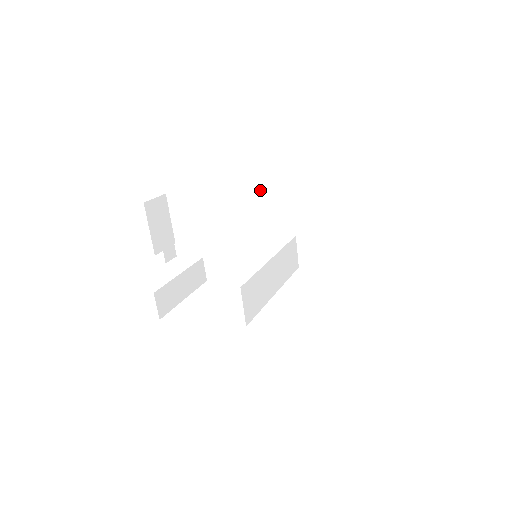
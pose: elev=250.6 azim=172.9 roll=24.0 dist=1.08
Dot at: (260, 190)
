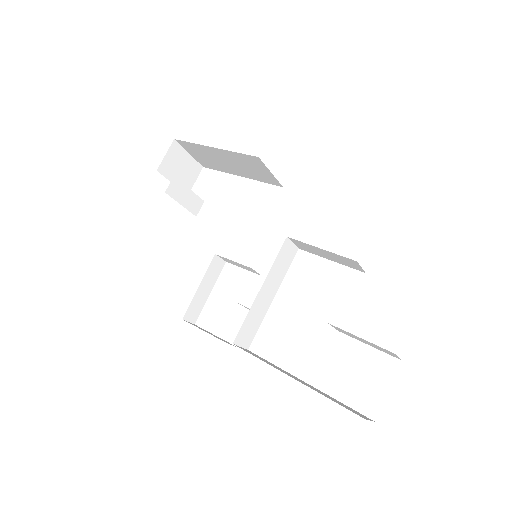
Dot at: (255, 156)
